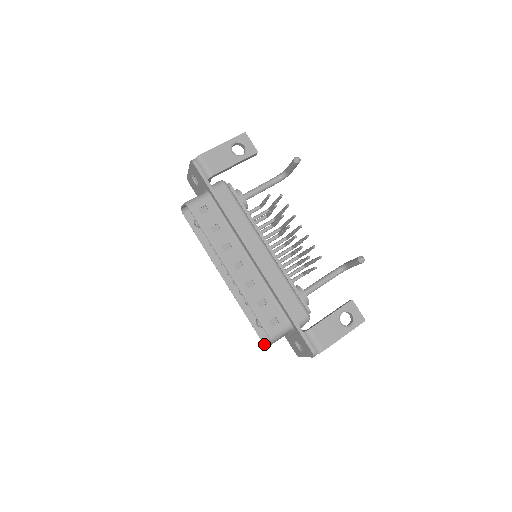
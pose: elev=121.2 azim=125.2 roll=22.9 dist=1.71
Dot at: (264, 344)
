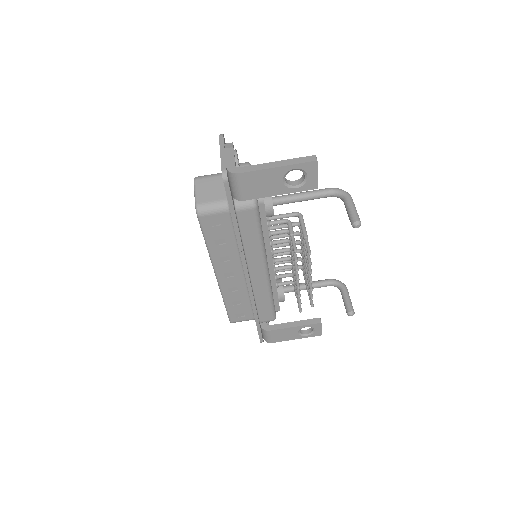
Dot at: occluded
